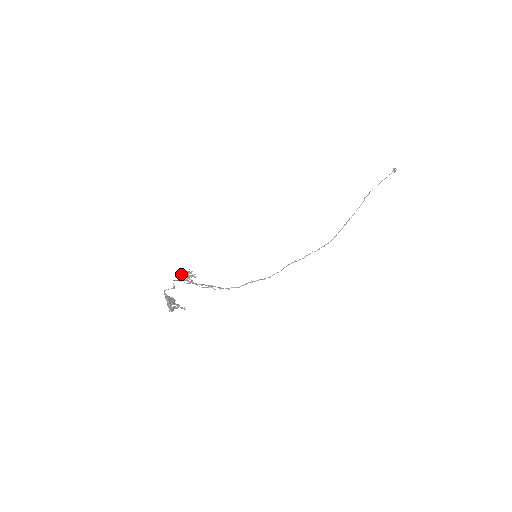
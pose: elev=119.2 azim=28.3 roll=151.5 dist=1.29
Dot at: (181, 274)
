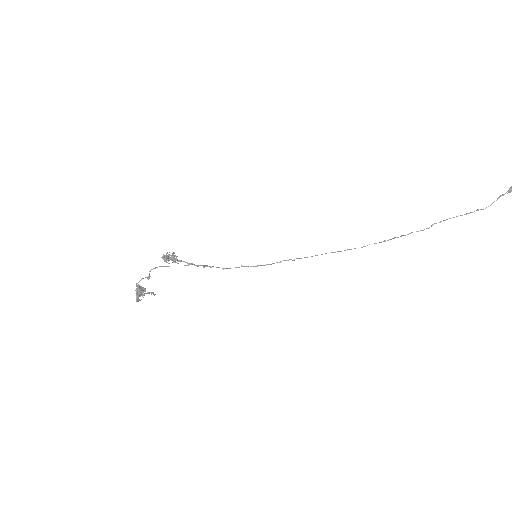
Dot at: (163, 259)
